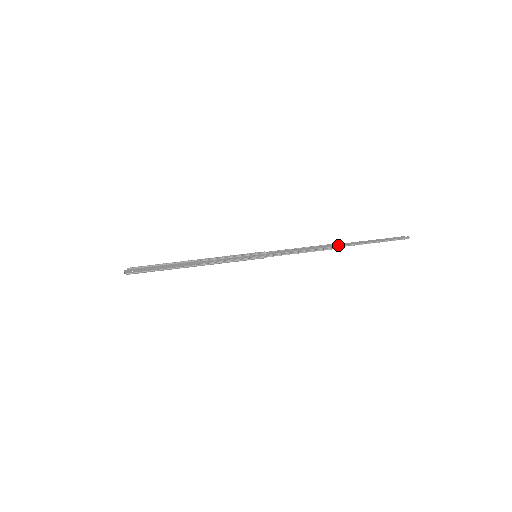
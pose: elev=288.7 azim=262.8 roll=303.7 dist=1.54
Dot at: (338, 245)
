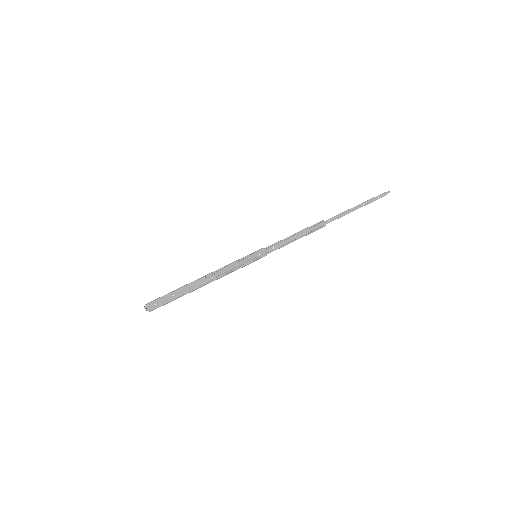
Dot at: (327, 223)
